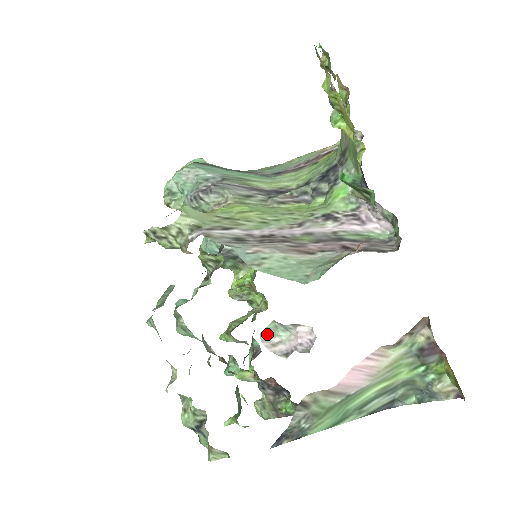
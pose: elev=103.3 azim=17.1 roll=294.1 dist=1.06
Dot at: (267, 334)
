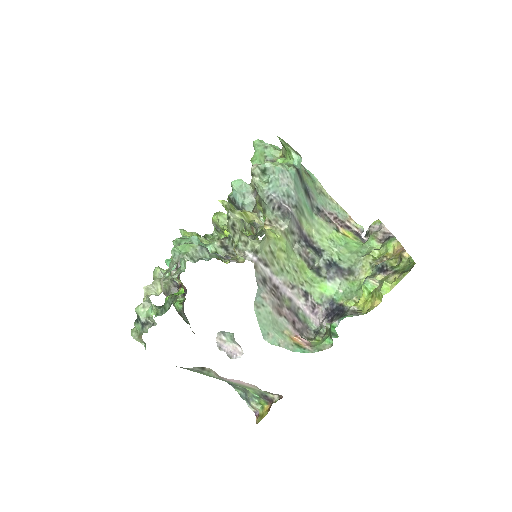
Dot at: (223, 332)
